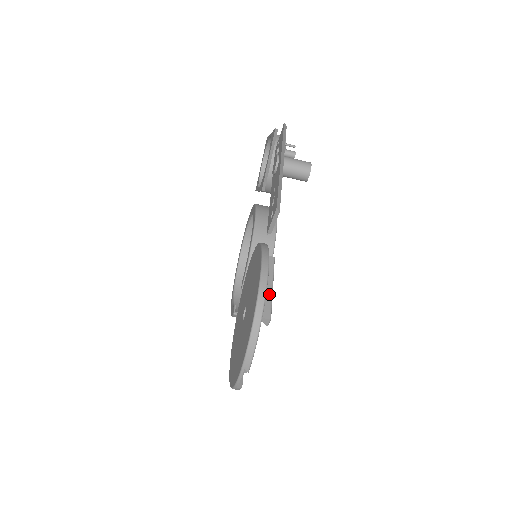
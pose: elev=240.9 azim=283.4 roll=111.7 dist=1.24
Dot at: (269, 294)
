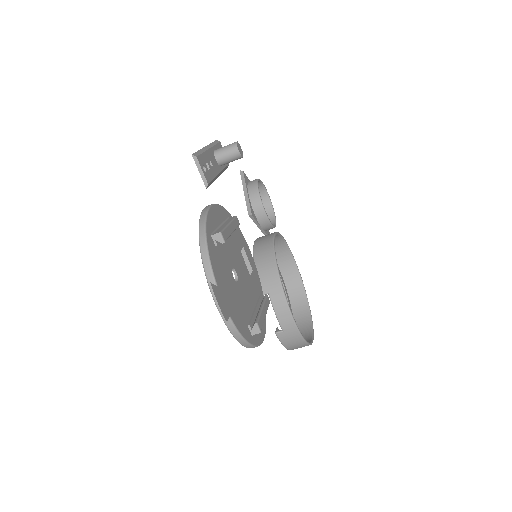
Dot at: (224, 226)
